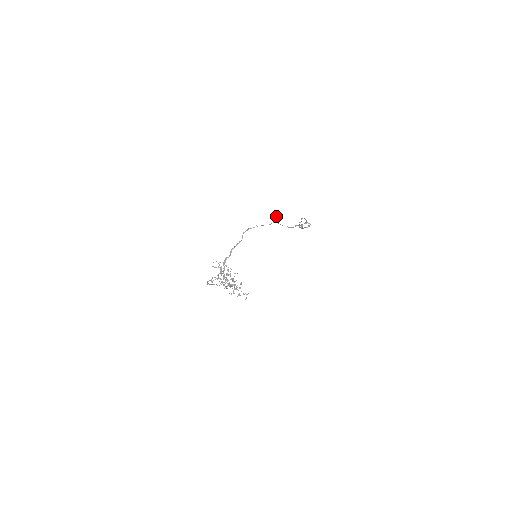
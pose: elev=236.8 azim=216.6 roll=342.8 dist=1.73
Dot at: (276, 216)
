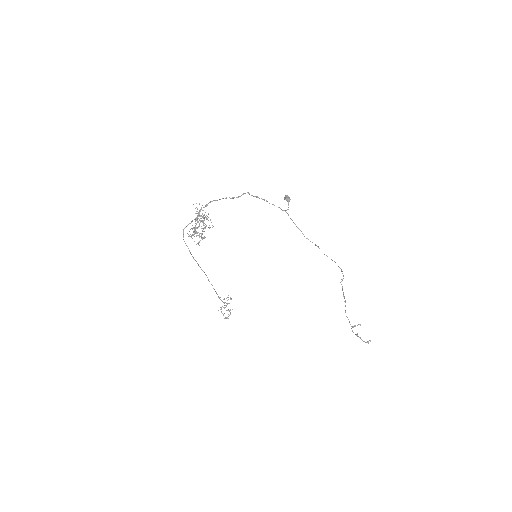
Dot at: (286, 195)
